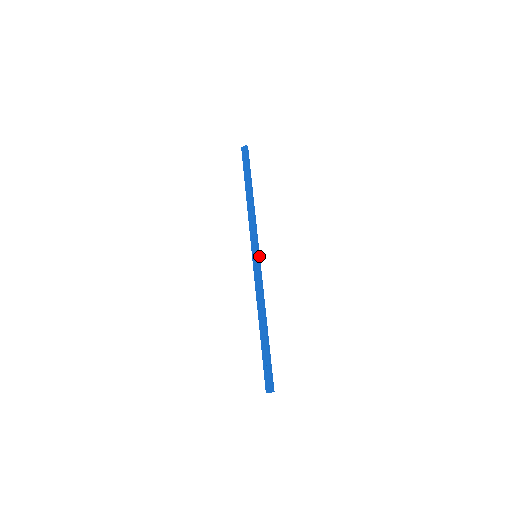
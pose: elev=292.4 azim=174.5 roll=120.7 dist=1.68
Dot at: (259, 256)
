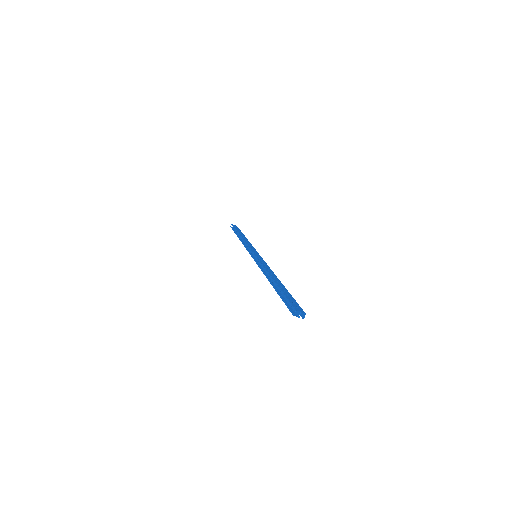
Dot at: occluded
